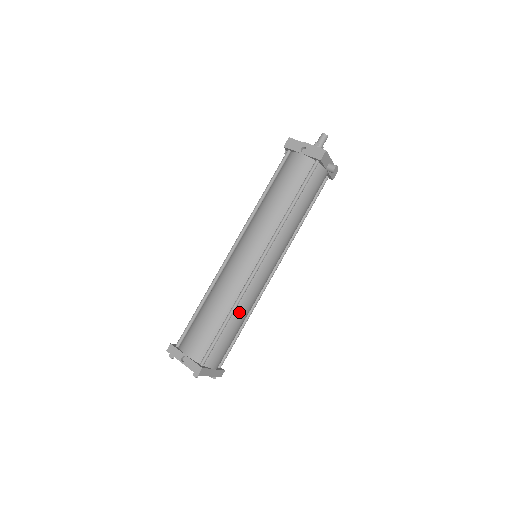
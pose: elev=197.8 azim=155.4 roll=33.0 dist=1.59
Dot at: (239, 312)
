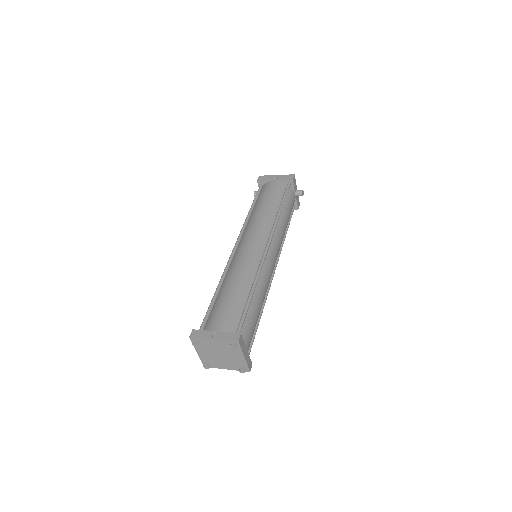
Dot at: (259, 290)
